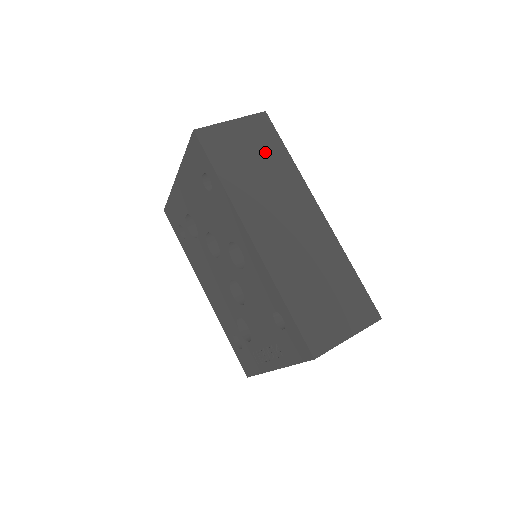
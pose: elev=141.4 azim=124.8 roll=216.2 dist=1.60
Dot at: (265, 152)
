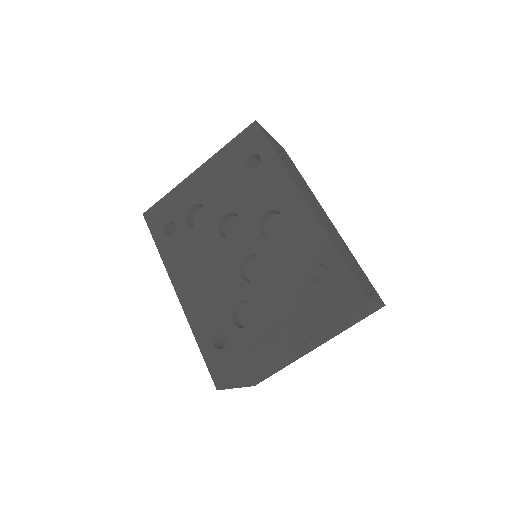
Dot at: (293, 167)
